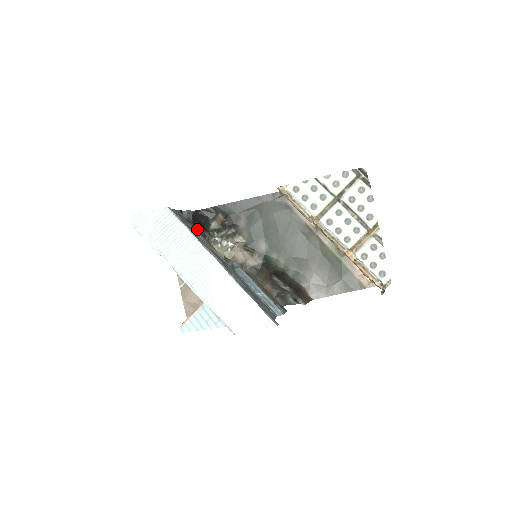
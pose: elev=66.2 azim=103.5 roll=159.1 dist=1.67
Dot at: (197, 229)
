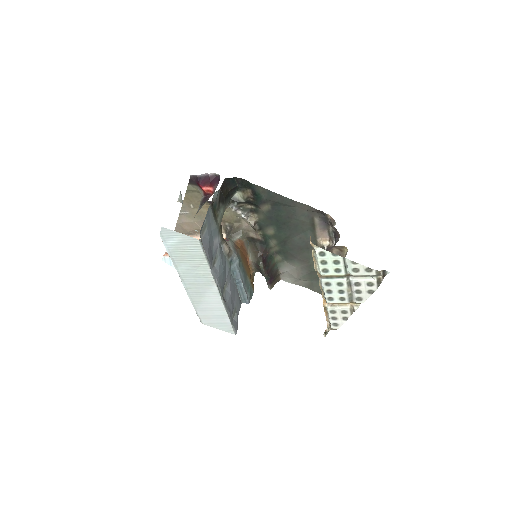
Dot at: (220, 208)
